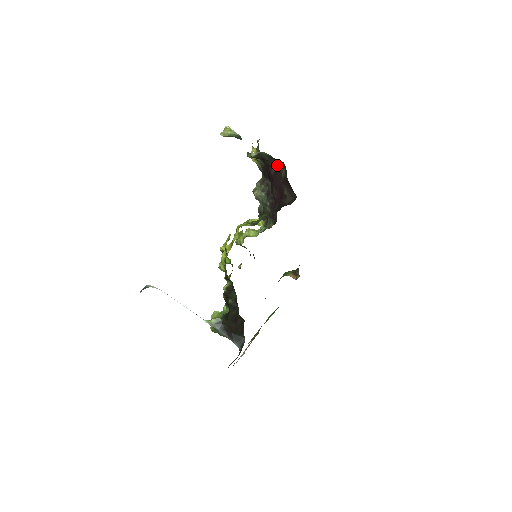
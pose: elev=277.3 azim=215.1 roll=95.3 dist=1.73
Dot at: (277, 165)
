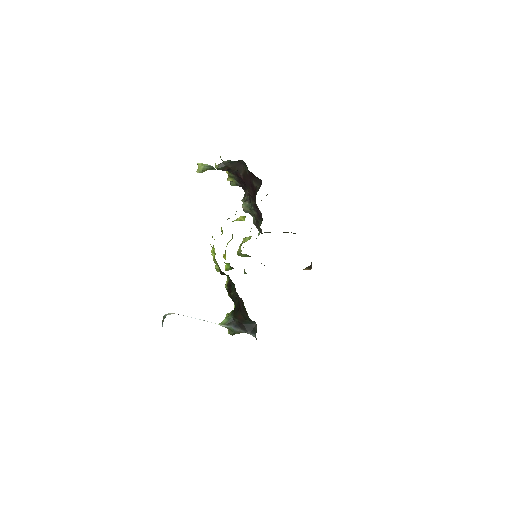
Dot at: (241, 167)
